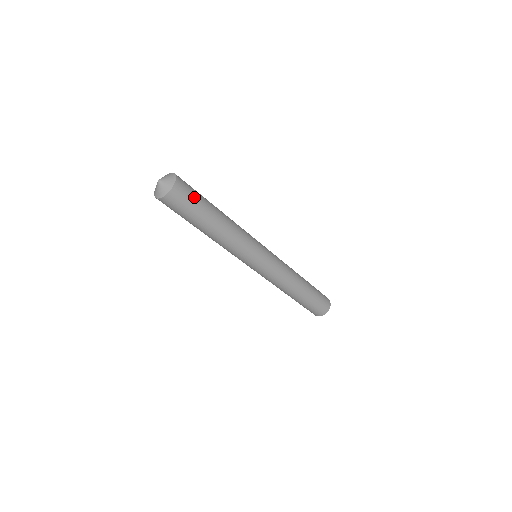
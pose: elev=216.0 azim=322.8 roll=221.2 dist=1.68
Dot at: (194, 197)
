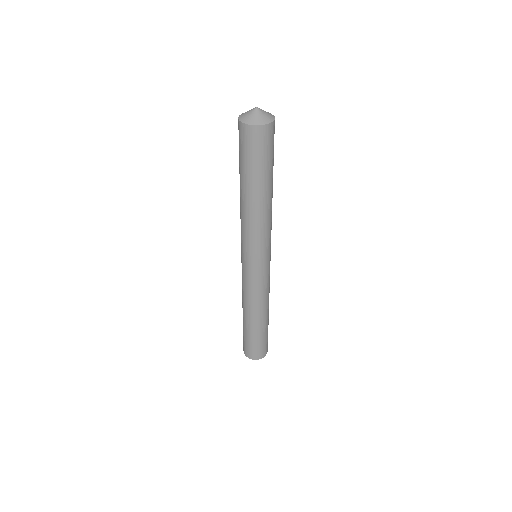
Dot at: occluded
